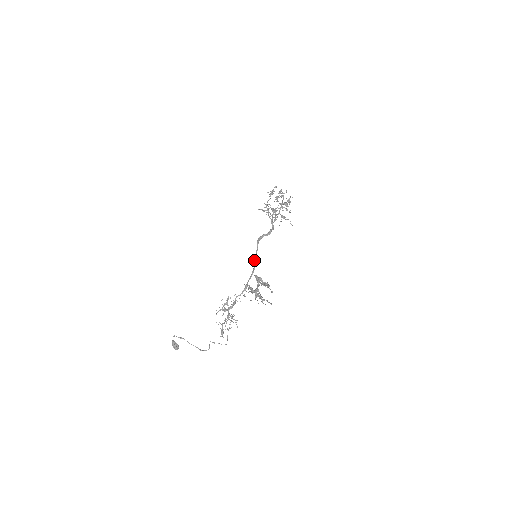
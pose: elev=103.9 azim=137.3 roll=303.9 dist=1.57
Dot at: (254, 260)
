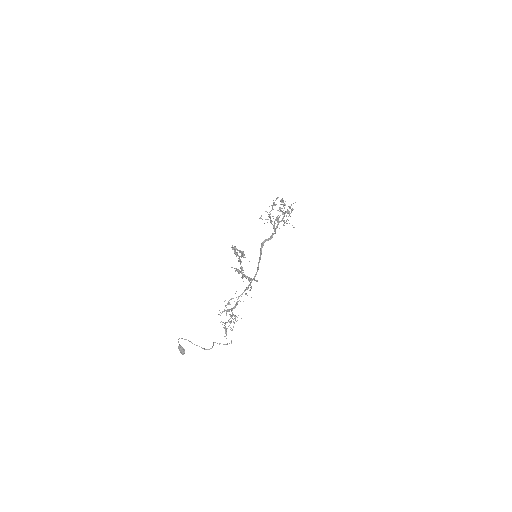
Dot at: occluded
